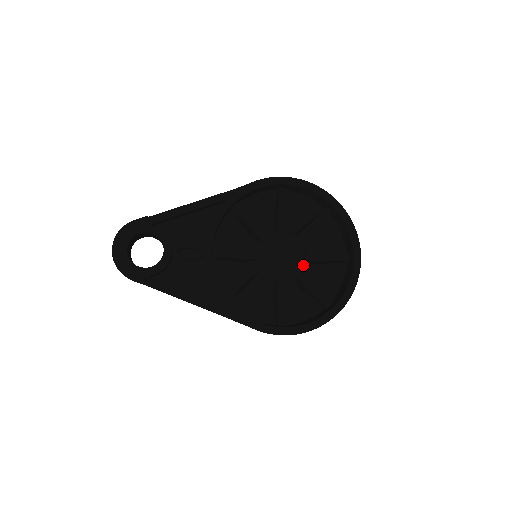
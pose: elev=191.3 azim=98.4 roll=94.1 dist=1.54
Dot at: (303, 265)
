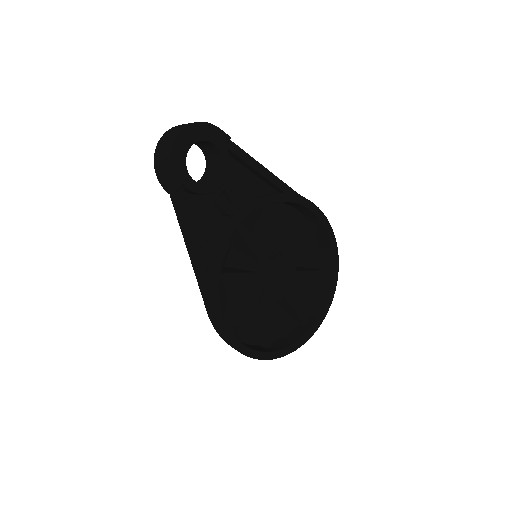
Dot at: occluded
